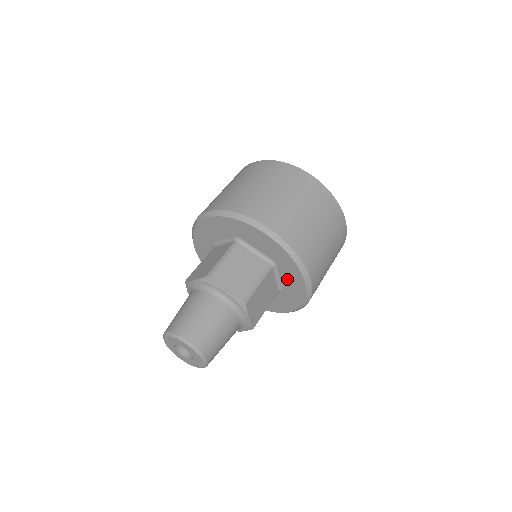
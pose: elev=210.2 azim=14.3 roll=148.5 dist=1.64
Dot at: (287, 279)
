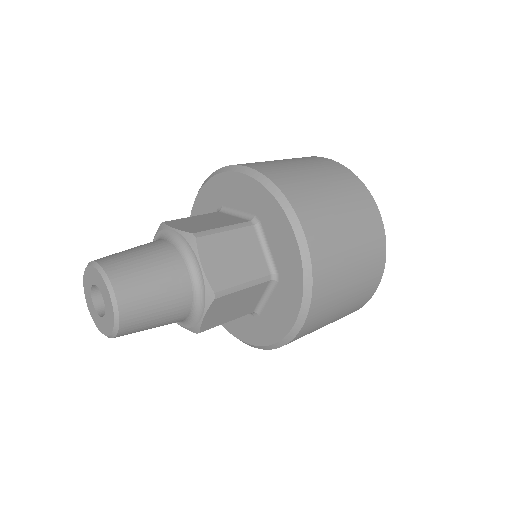
Dot at: (275, 306)
